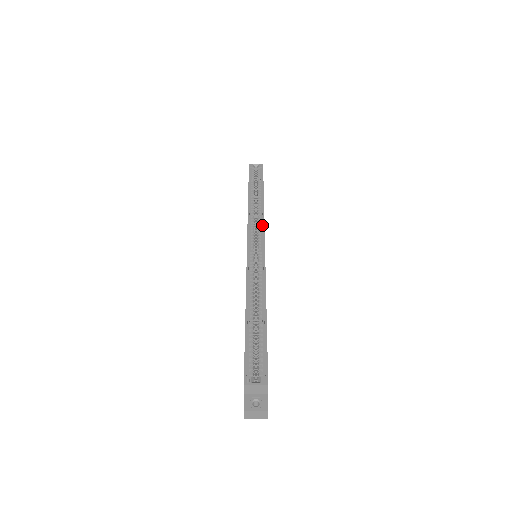
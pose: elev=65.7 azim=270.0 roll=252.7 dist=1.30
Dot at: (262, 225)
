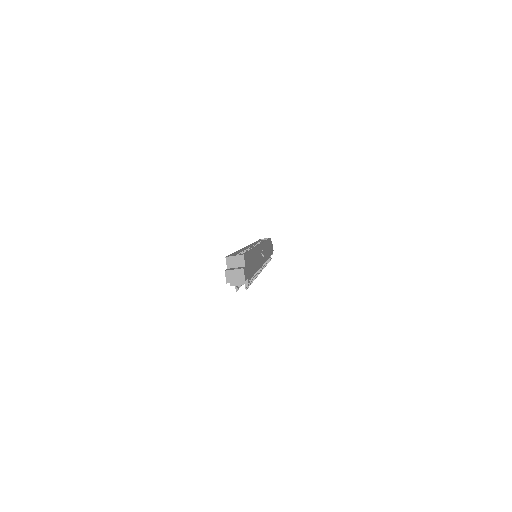
Dot at: occluded
